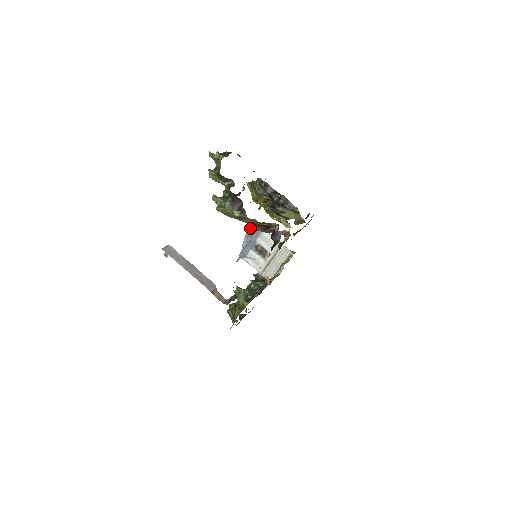
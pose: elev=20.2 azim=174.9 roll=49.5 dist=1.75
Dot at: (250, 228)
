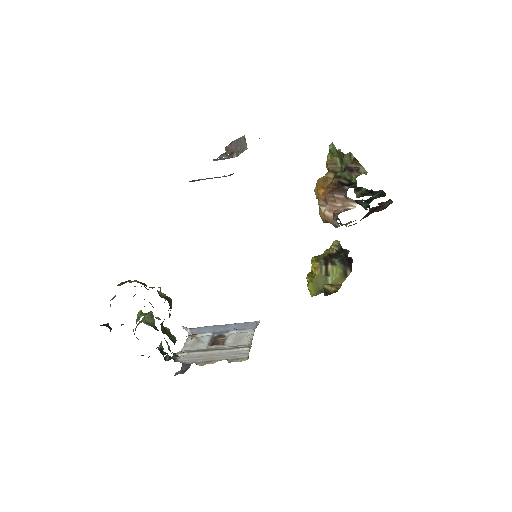
Dot at: occluded
